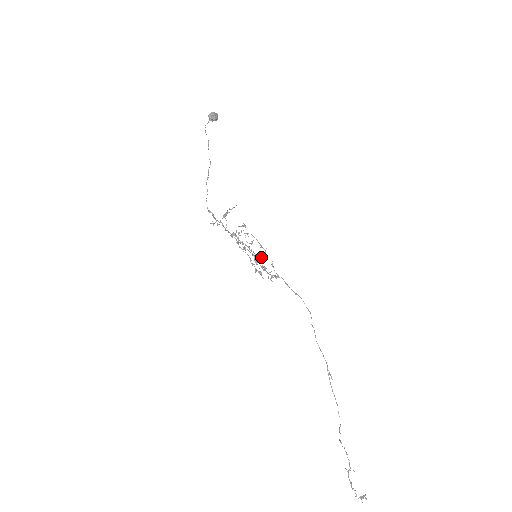
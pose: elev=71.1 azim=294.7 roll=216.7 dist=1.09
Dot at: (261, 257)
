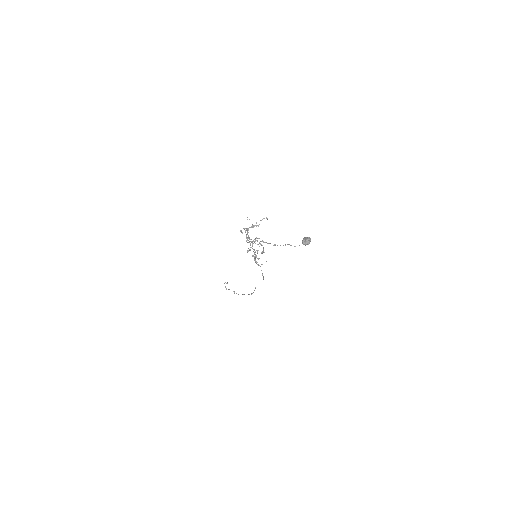
Dot at: occluded
